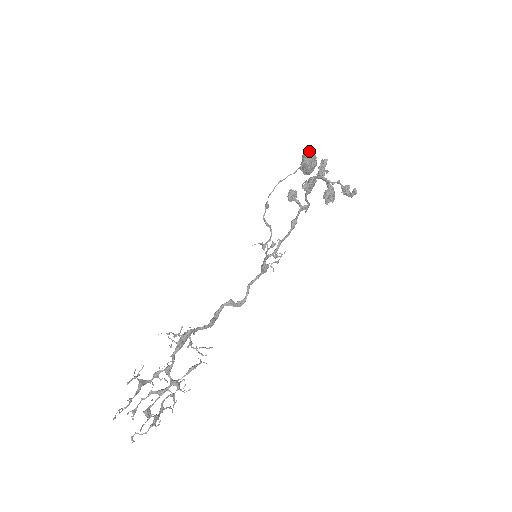
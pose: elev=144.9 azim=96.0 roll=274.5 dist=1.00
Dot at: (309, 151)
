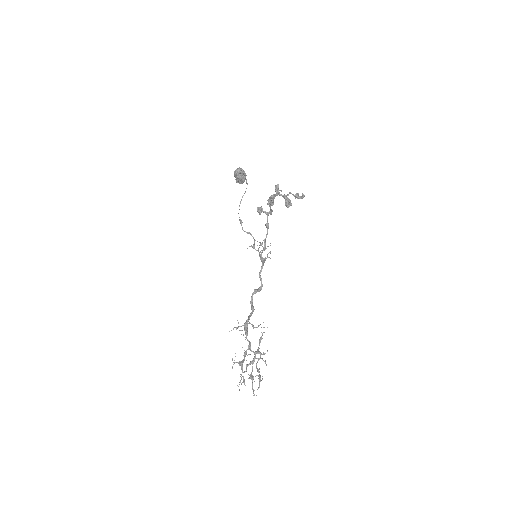
Dot at: occluded
